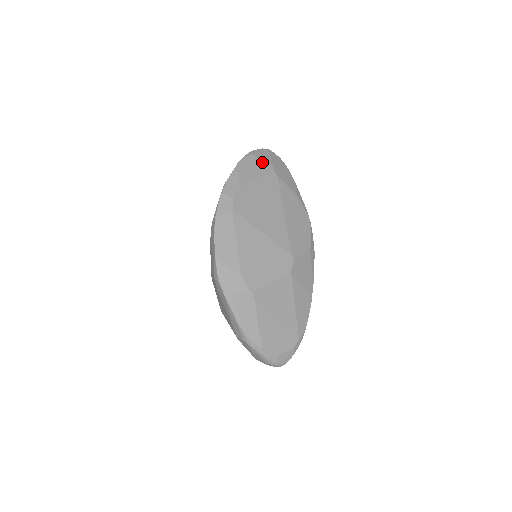
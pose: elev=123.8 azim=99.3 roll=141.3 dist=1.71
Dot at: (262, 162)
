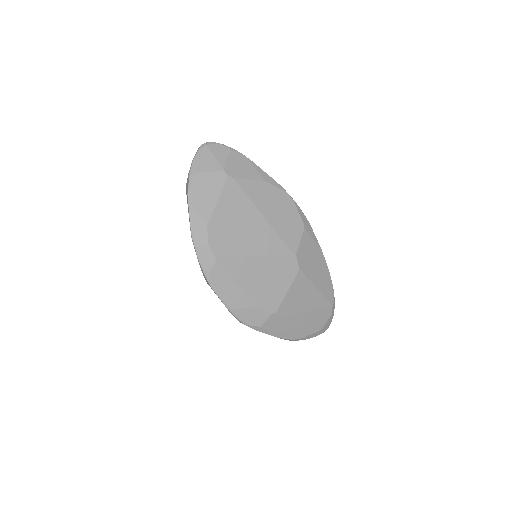
Dot at: (210, 175)
